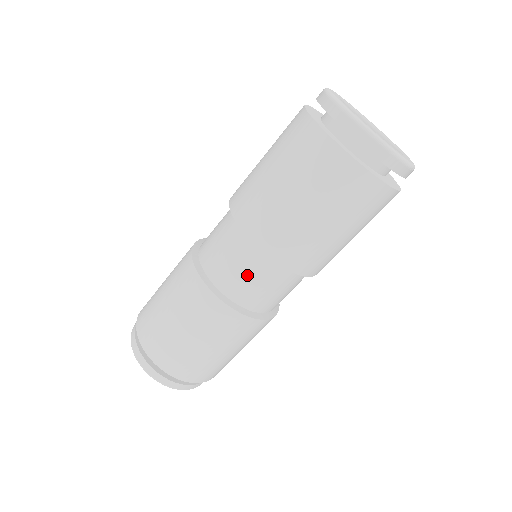
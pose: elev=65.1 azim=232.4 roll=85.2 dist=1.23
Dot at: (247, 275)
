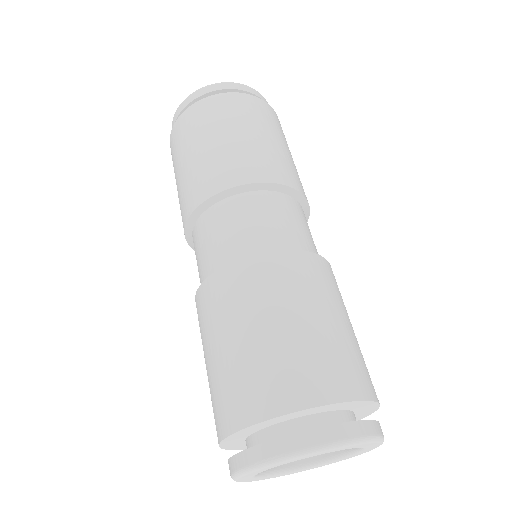
Dot at: occluded
